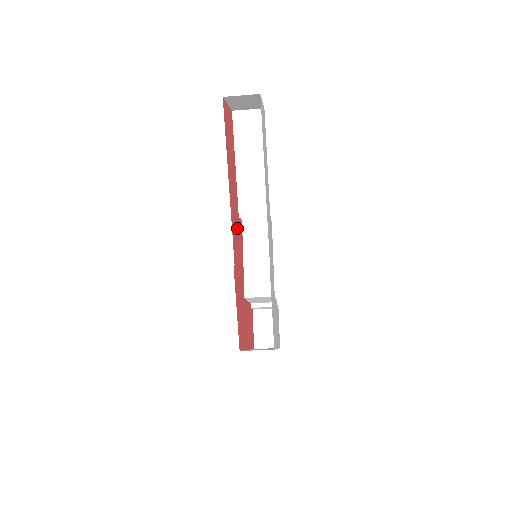
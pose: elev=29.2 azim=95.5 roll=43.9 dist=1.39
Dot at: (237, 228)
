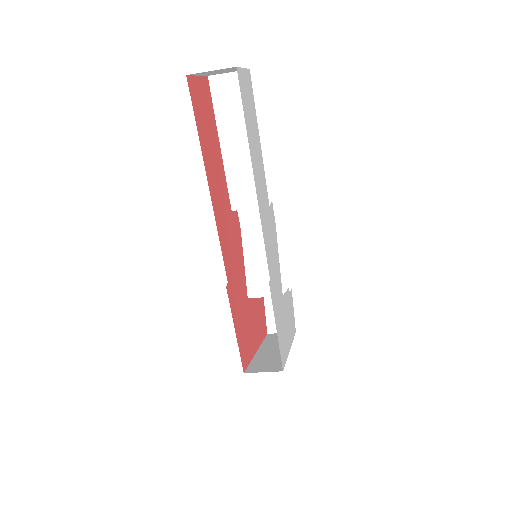
Dot at: (229, 227)
